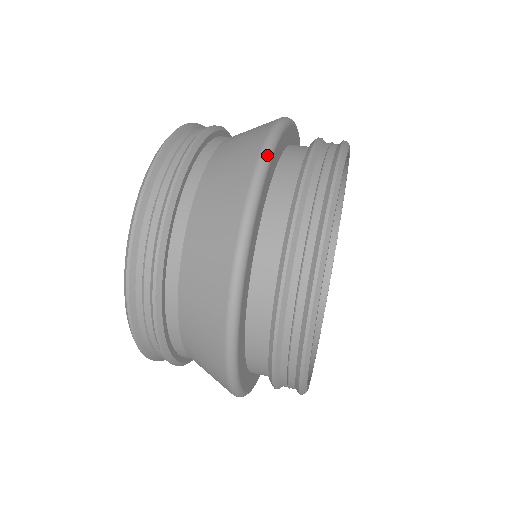
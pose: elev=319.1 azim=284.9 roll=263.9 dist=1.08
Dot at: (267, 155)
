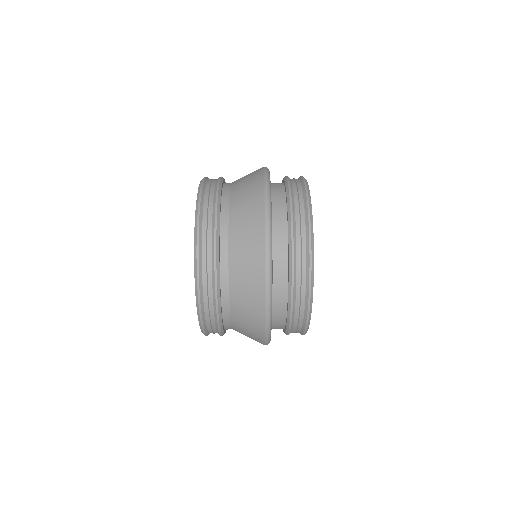
Dot at: (267, 168)
